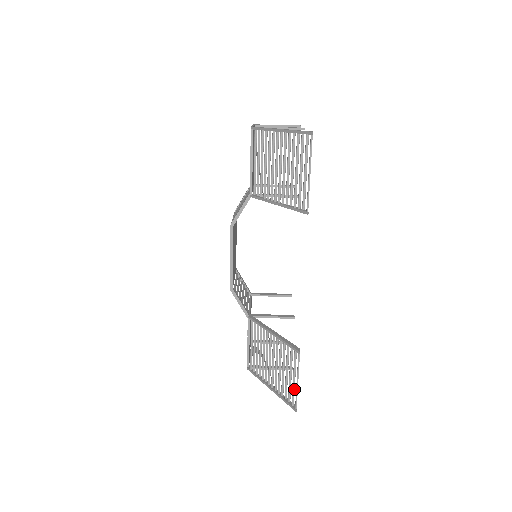
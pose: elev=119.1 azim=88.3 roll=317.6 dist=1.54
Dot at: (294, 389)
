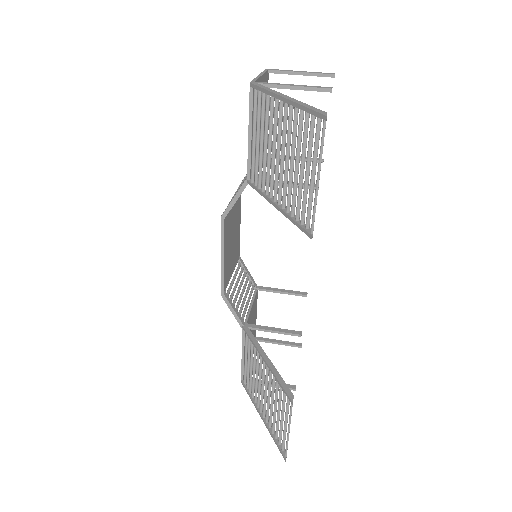
Dot at: (285, 435)
